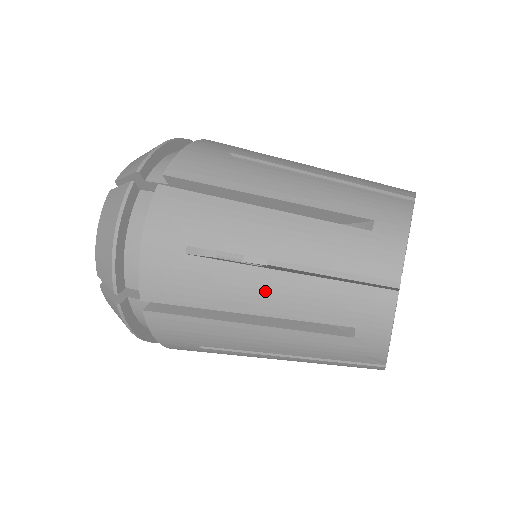
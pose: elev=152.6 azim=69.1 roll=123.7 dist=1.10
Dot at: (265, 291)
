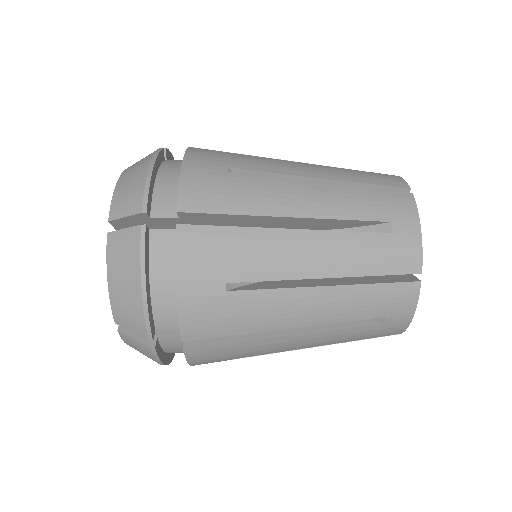
Dot at: (307, 195)
